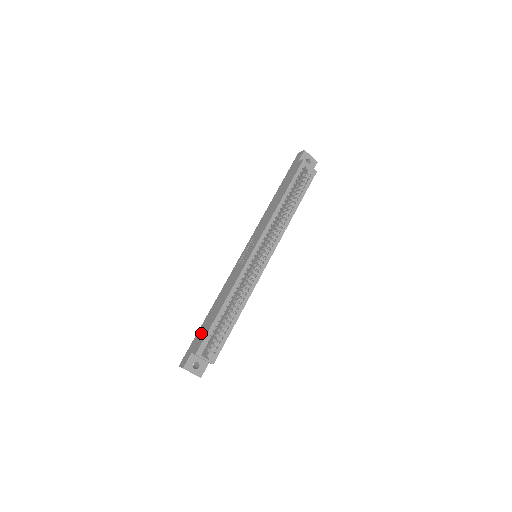
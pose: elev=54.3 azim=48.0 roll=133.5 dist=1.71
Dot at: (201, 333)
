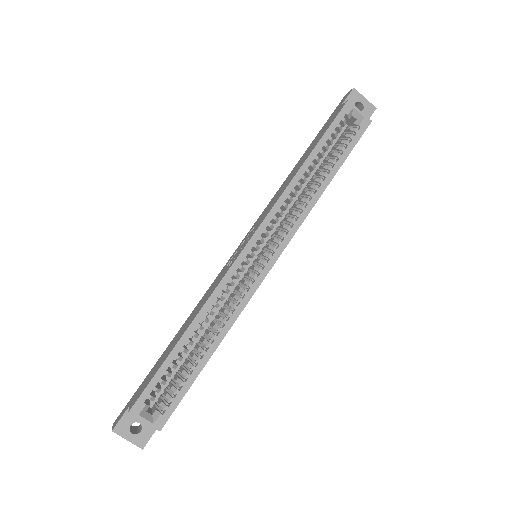
Dot at: (149, 375)
